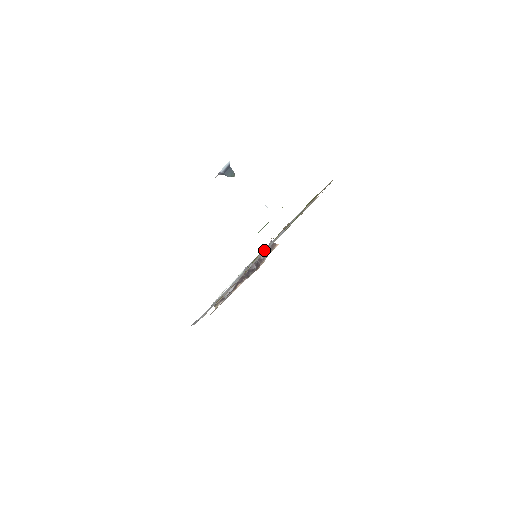
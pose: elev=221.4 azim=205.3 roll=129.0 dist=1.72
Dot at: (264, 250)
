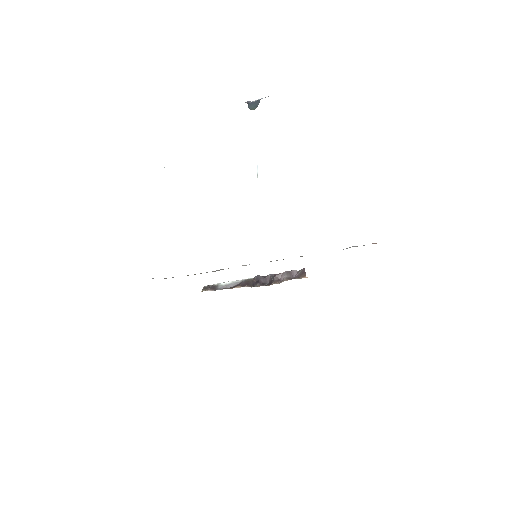
Dot at: occluded
